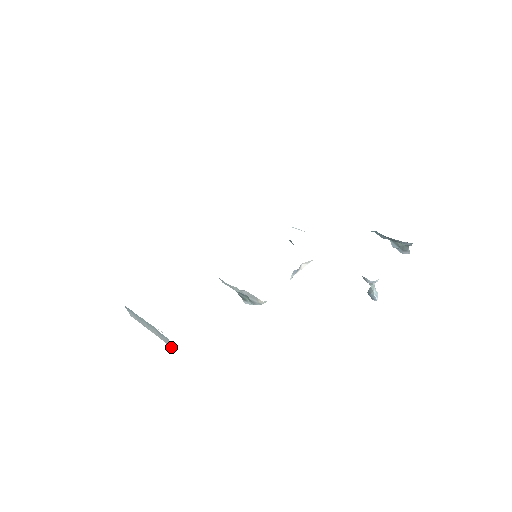
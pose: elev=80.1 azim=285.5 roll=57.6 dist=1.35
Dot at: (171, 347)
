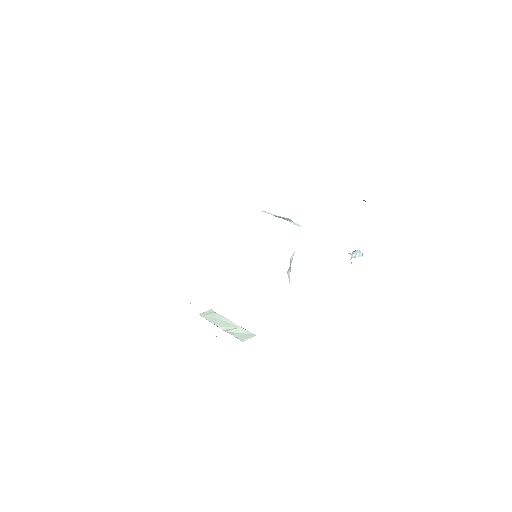
Dot at: occluded
